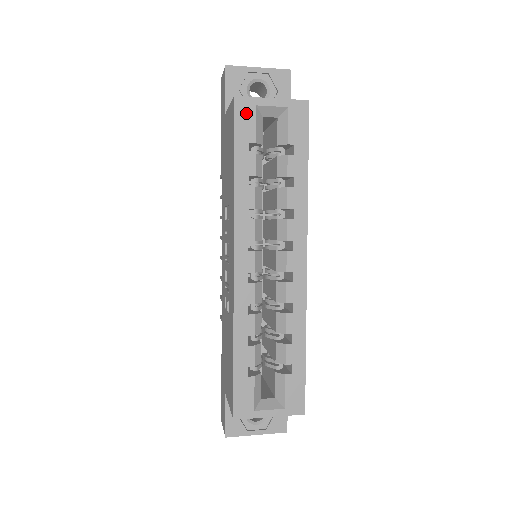
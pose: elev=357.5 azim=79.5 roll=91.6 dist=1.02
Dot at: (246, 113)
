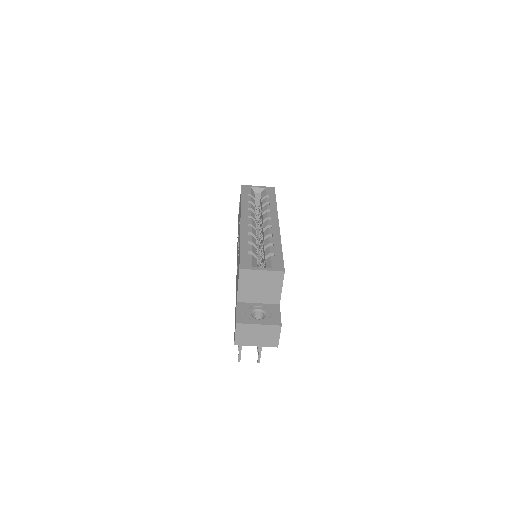
Dot at: (247, 188)
